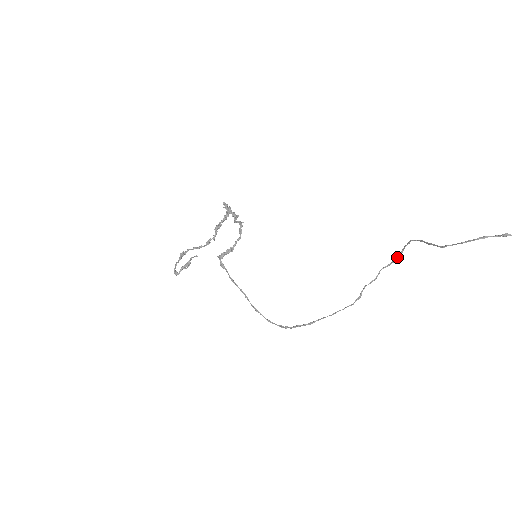
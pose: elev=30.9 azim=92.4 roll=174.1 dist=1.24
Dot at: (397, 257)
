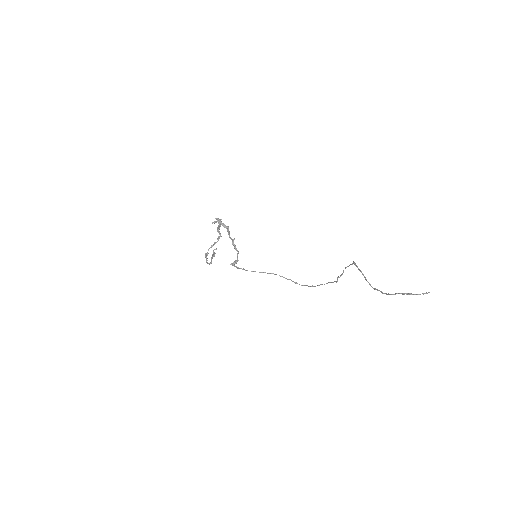
Dot at: (352, 264)
